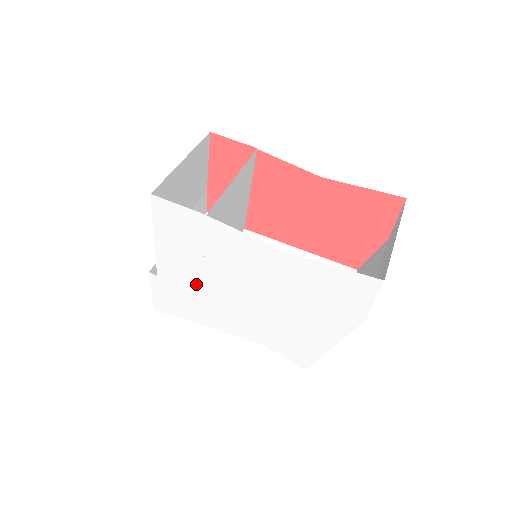
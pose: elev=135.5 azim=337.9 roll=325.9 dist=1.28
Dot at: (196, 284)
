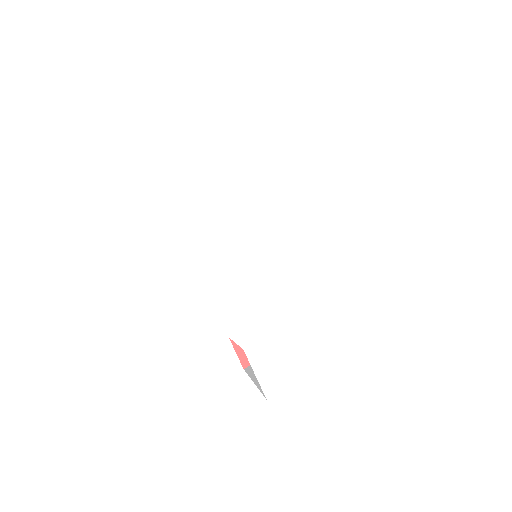
Dot at: (230, 230)
